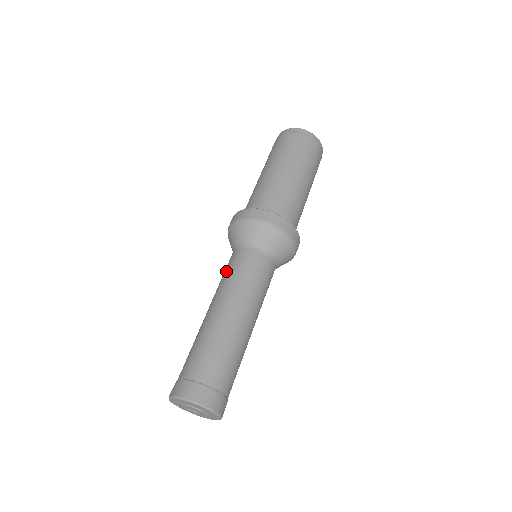
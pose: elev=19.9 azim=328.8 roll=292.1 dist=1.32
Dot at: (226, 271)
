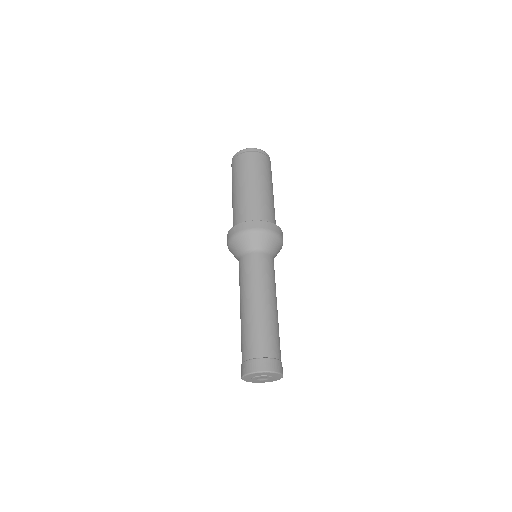
Dot at: (255, 270)
